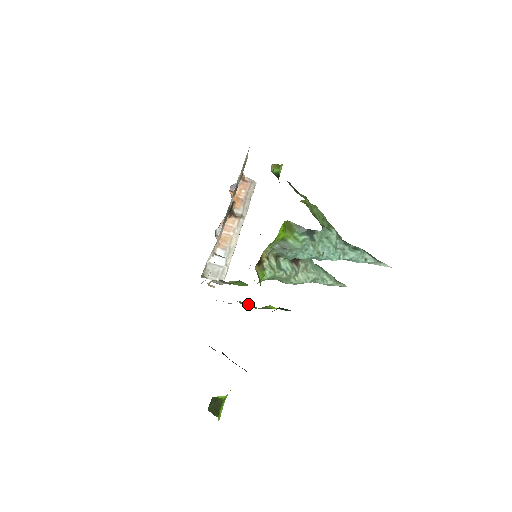
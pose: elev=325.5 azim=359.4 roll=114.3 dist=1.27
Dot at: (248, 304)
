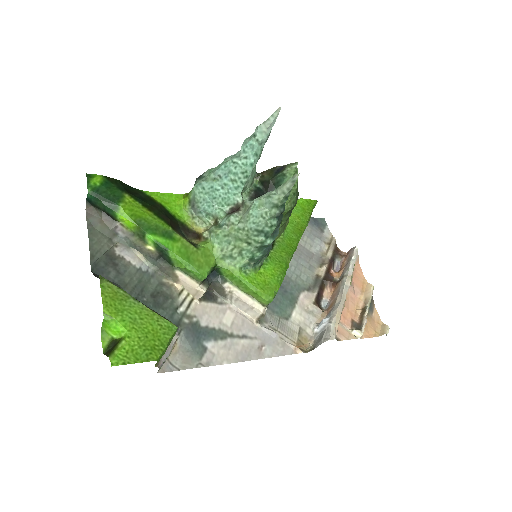
Dot at: (166, 259)
